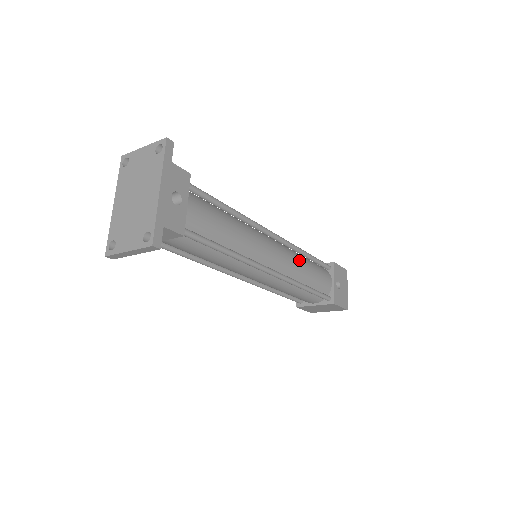
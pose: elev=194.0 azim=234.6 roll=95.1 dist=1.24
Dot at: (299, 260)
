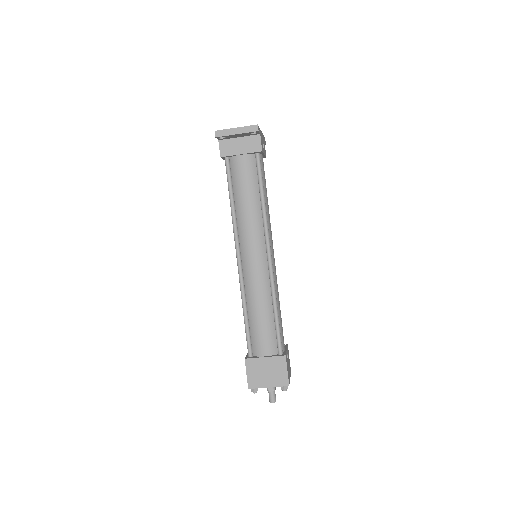
Dot at: occluded
